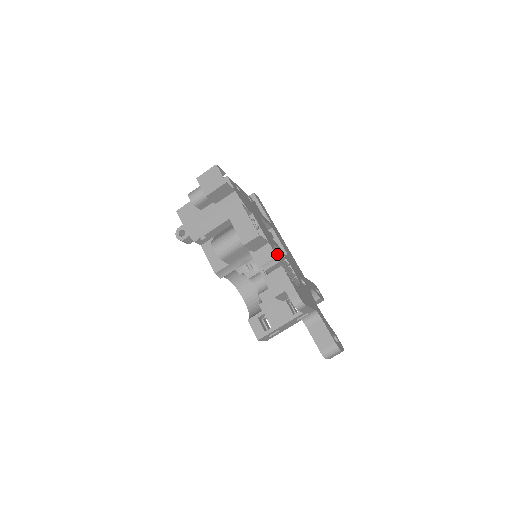
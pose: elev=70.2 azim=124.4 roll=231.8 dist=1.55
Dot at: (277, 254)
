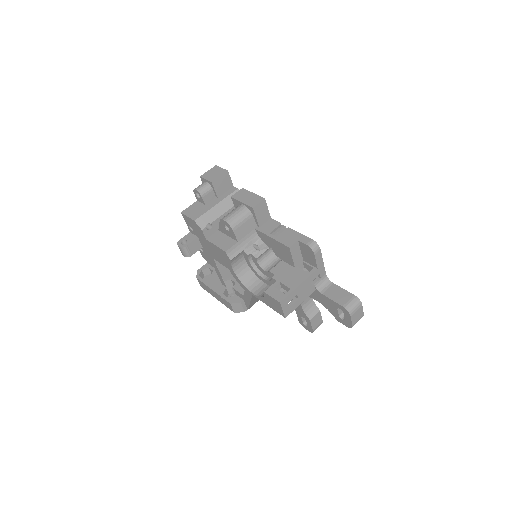
Dot at: occluded
